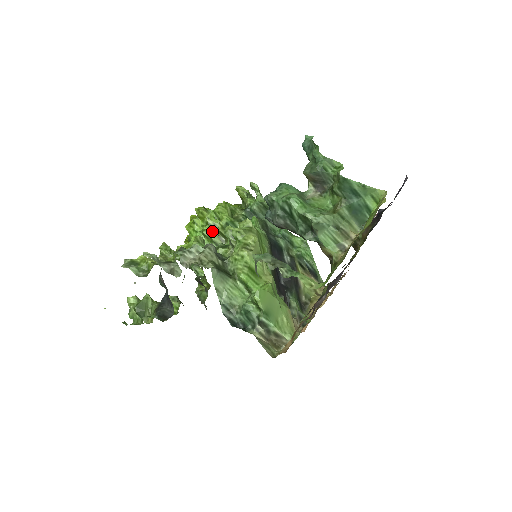
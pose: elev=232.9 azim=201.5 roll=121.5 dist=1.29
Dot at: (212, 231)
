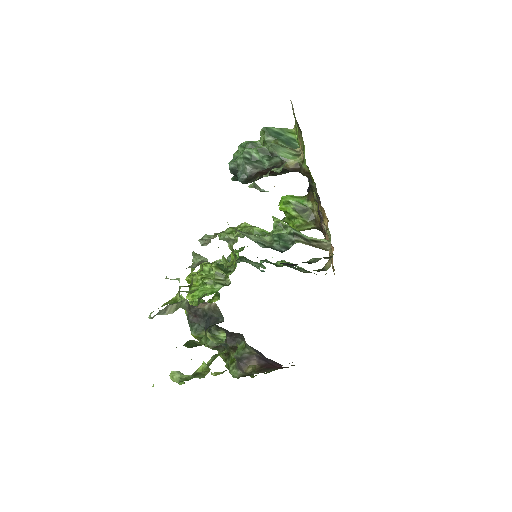
Dot at: (210, 279)
